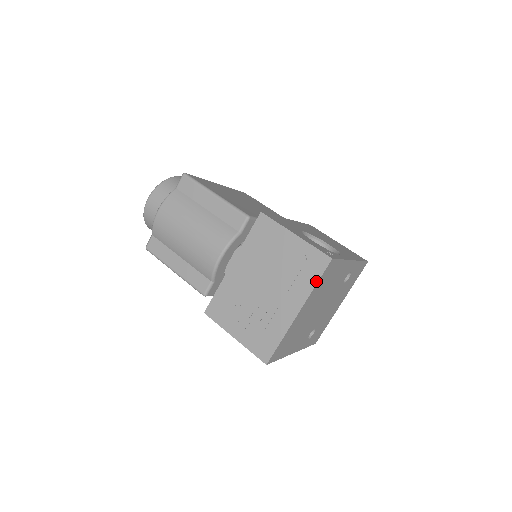
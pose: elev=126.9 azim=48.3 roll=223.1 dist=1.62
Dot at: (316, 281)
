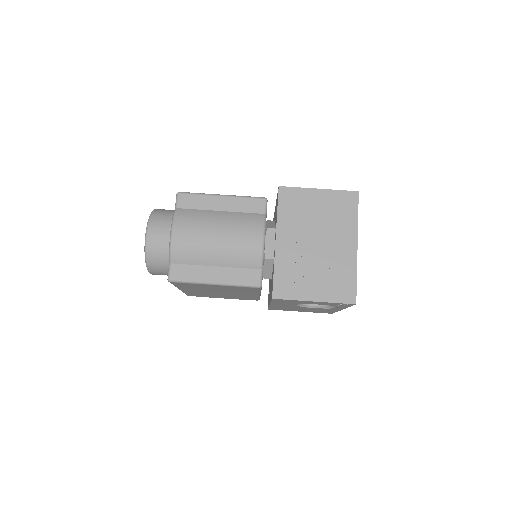
Dot at: (356, 214)
